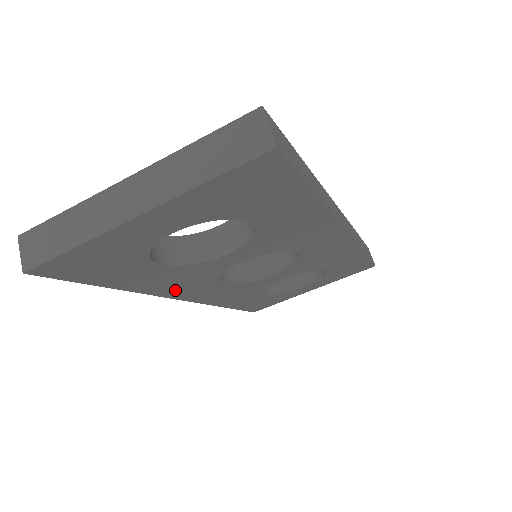
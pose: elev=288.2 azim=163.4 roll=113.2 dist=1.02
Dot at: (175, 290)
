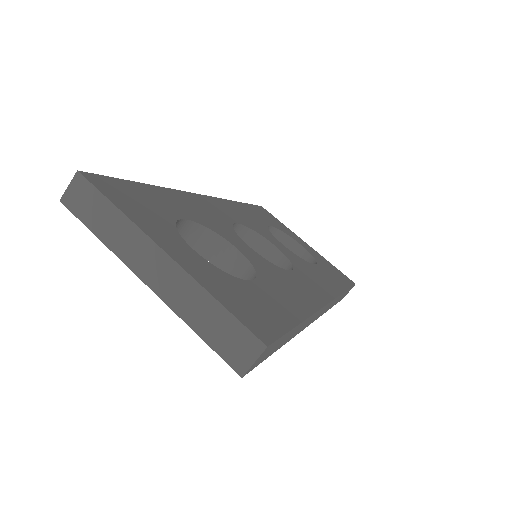
Dot at: occluded
